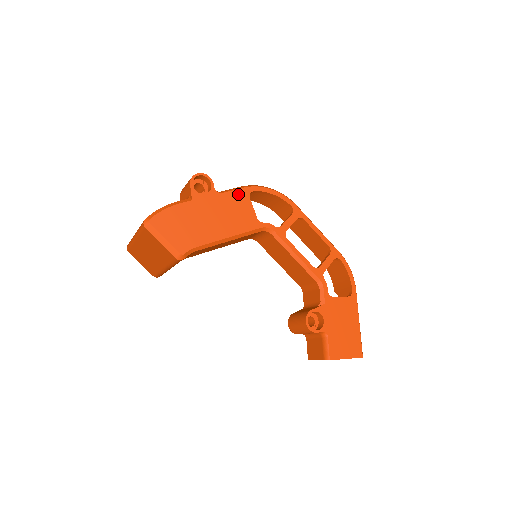
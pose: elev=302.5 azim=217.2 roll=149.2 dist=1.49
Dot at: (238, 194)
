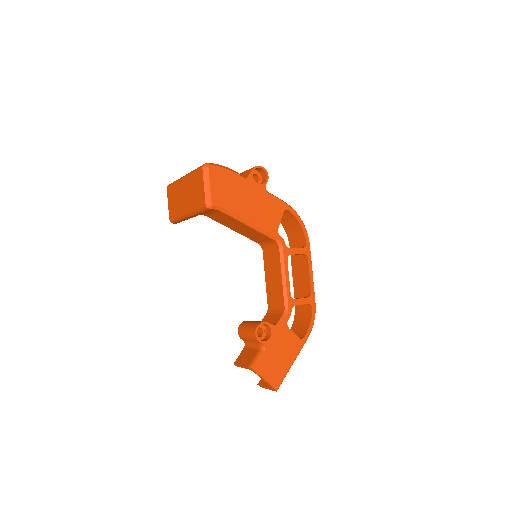
Dot at: (278, 203)
